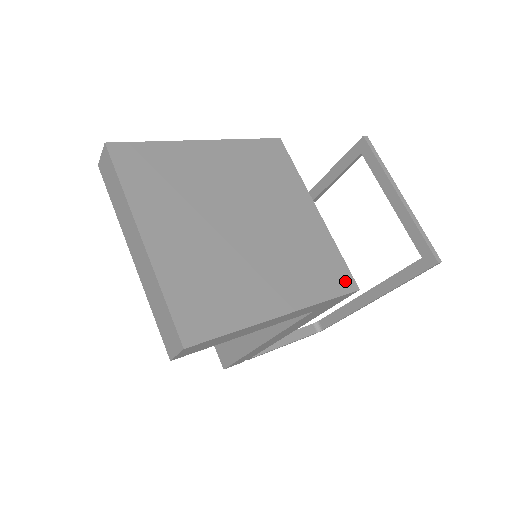
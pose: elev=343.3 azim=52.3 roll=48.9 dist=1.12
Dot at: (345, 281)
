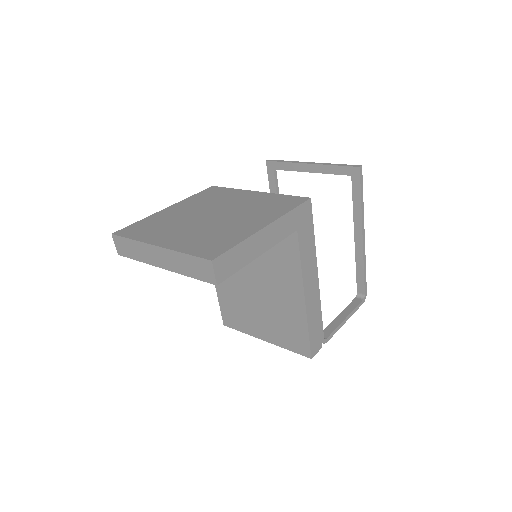
Dot at: (298, 200)
